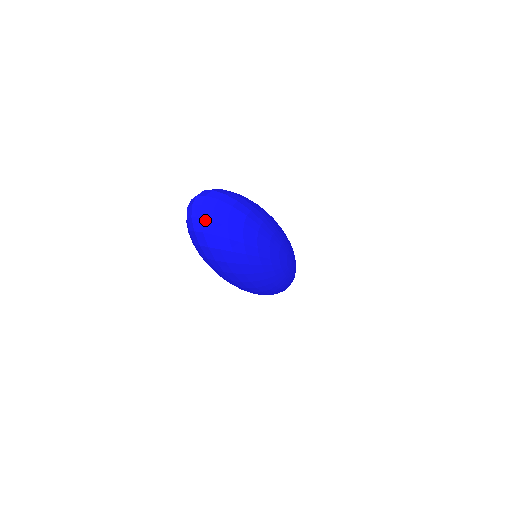
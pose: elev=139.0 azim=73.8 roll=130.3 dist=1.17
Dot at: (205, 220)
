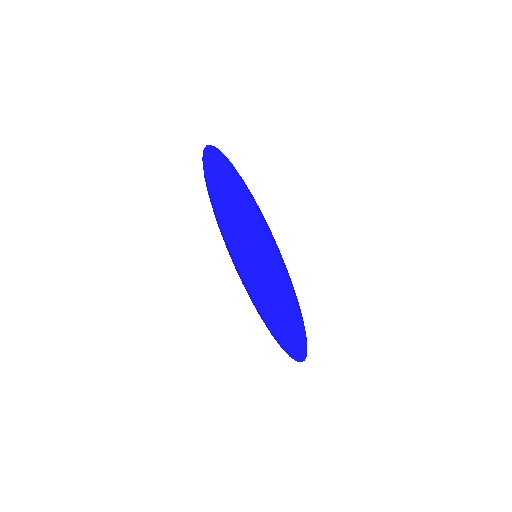
Dot at: (206, 149)
